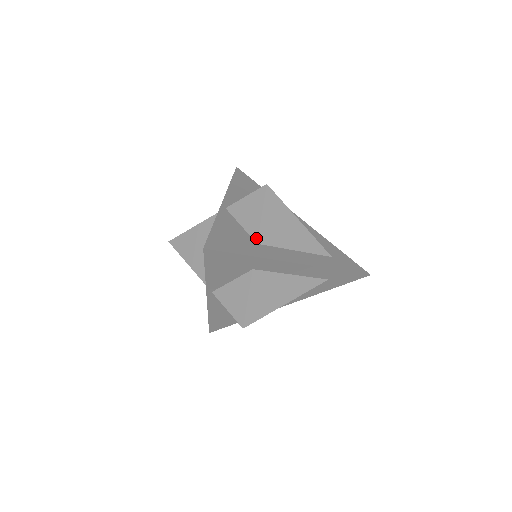
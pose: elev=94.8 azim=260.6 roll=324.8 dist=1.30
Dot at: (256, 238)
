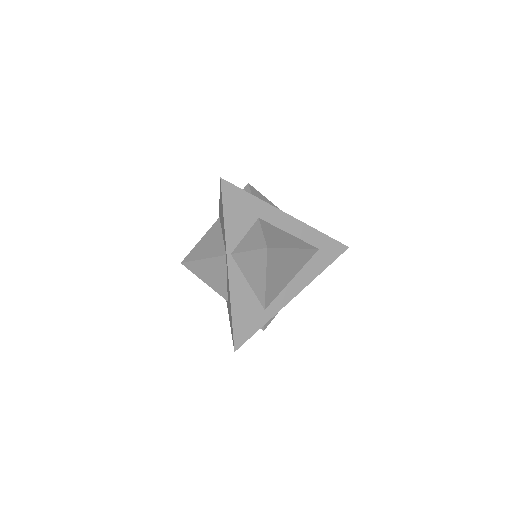
Dot at: occluded
